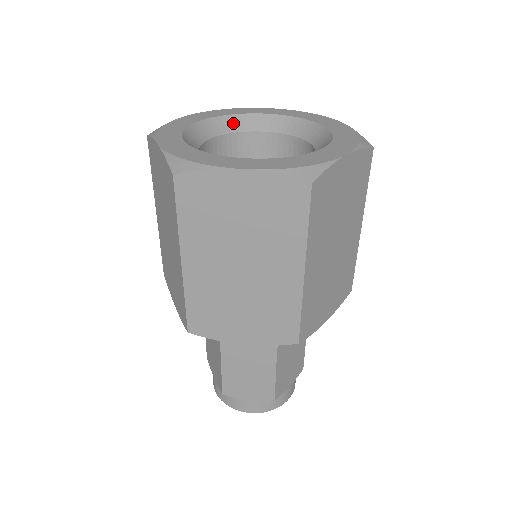
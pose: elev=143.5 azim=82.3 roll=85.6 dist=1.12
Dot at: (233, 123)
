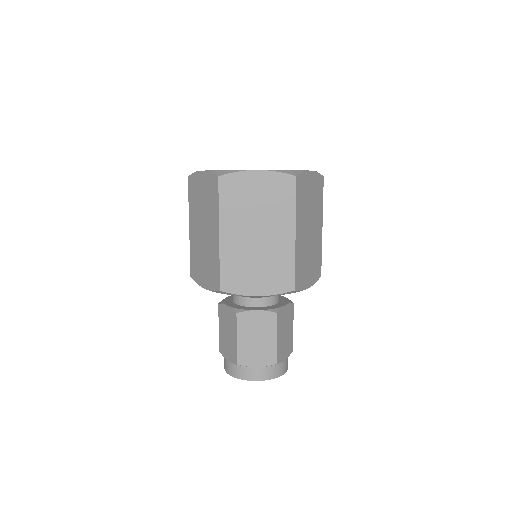
Dot at: occluded
